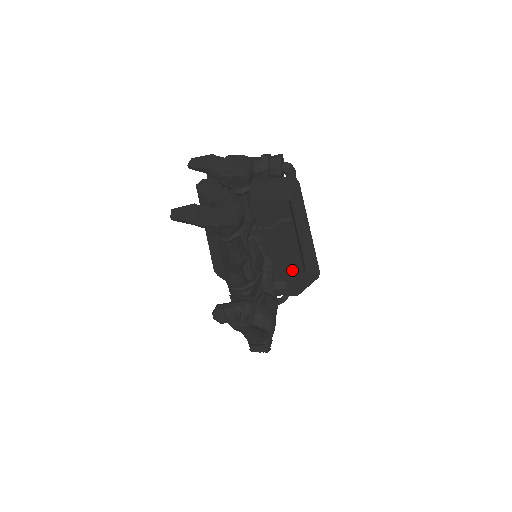
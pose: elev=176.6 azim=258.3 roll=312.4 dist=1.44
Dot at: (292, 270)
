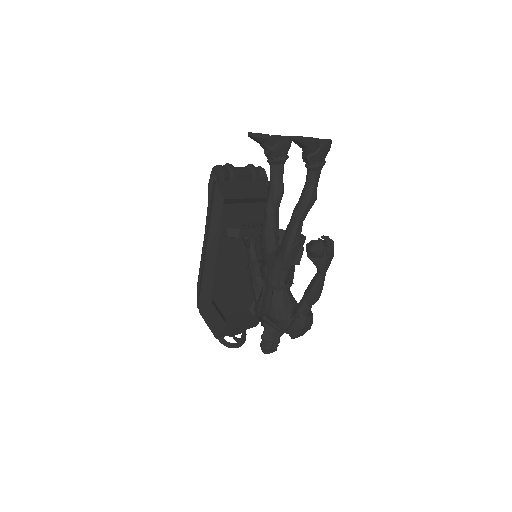
Dot at: occluded
